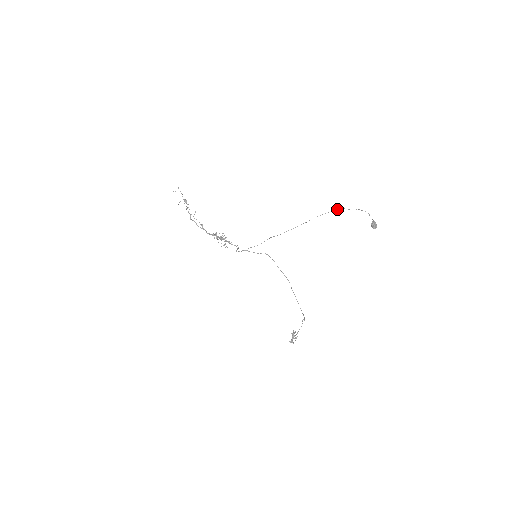
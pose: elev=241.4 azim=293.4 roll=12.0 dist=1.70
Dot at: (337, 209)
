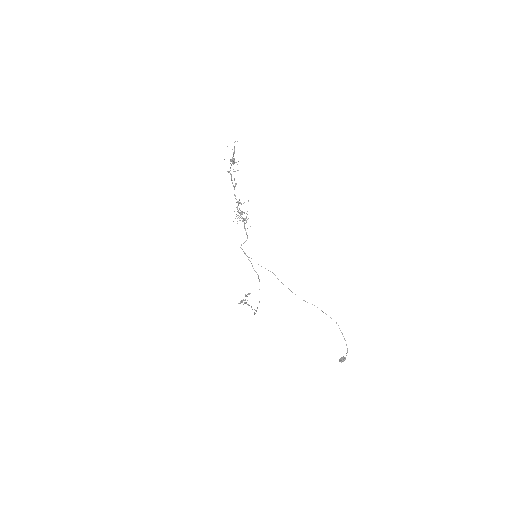
Dot at: occluded
